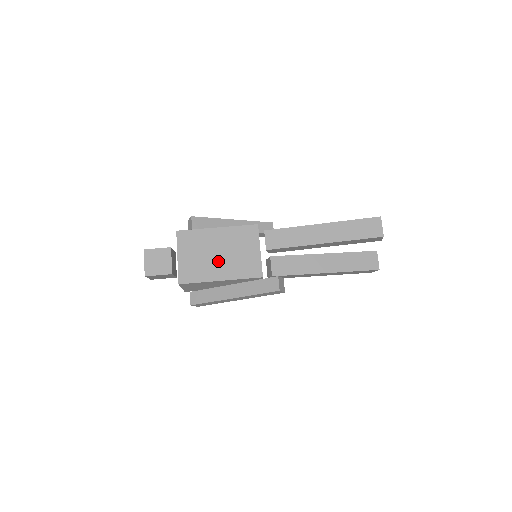
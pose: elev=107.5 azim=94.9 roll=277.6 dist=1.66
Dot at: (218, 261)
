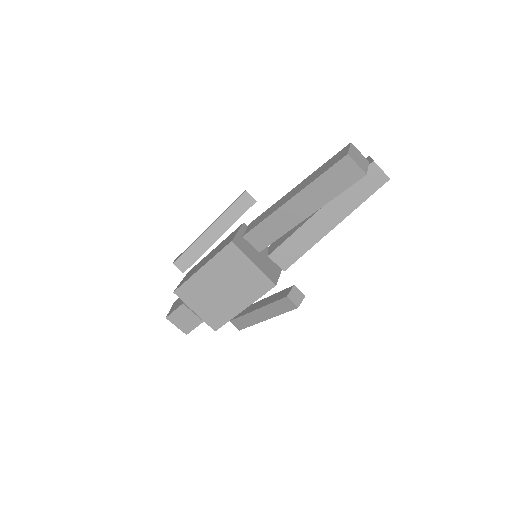
Dot at: (228, 296)
